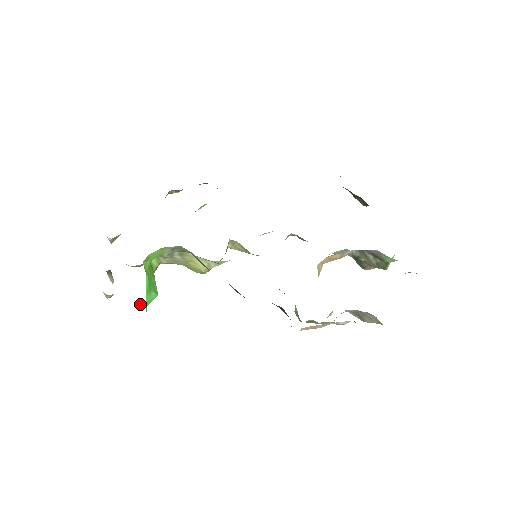
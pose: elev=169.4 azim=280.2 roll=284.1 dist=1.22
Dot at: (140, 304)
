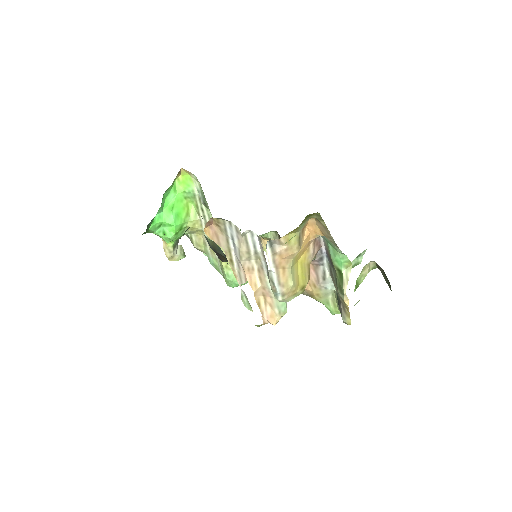
Dot at: (165, 229)
